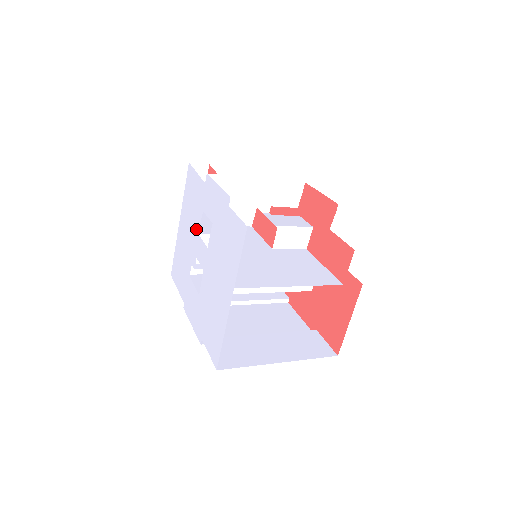
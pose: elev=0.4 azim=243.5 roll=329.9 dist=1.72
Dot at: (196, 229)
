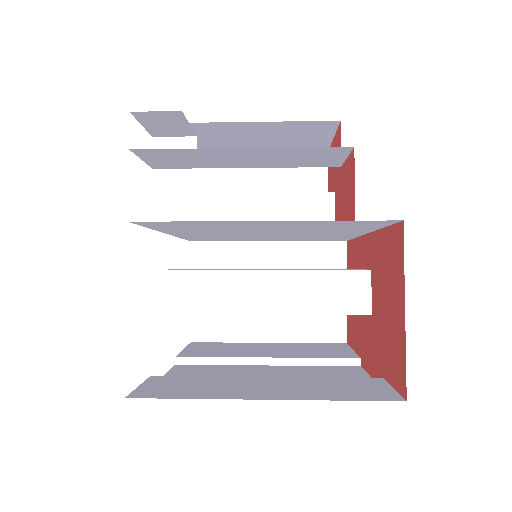
Dot at: occluded
